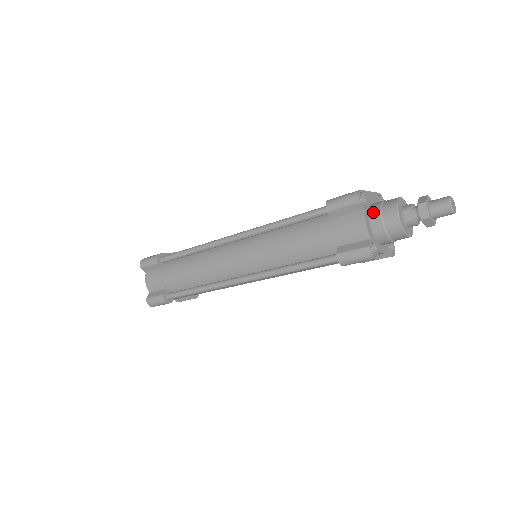
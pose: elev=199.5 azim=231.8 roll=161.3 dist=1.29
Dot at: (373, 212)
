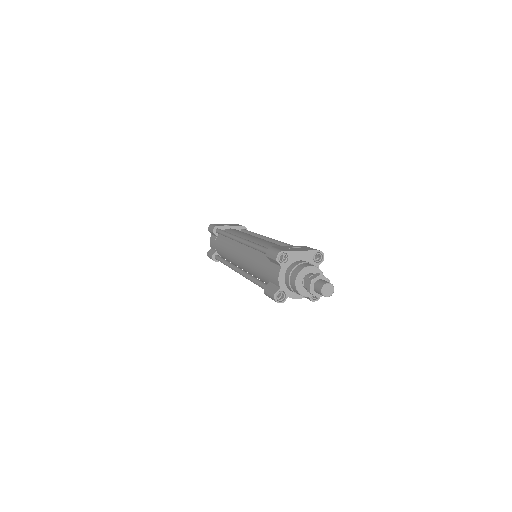
Dot at: (288, 270)
